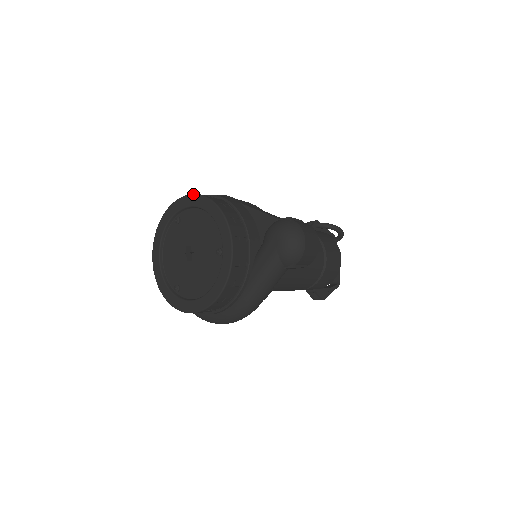
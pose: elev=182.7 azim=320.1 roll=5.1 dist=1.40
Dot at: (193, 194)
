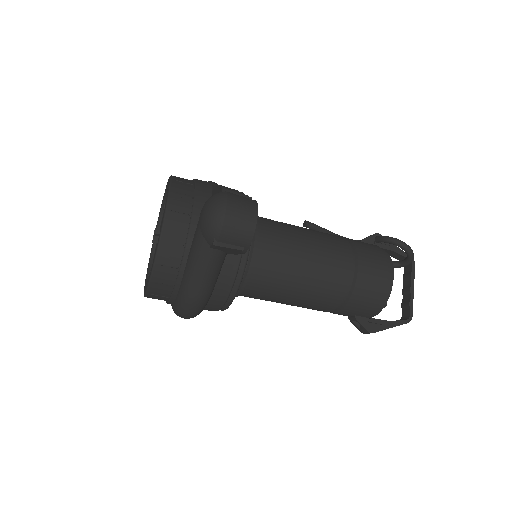
Dot at: occluded
